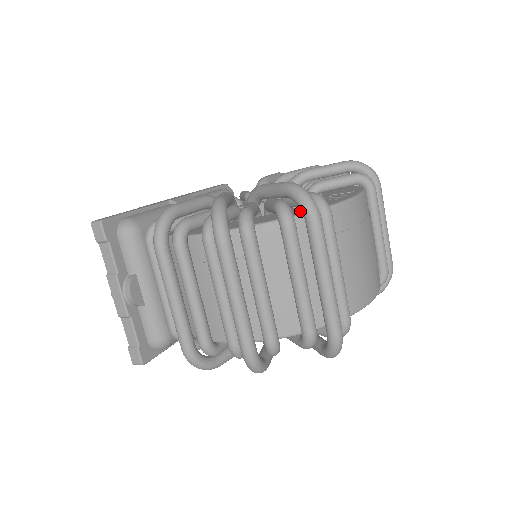
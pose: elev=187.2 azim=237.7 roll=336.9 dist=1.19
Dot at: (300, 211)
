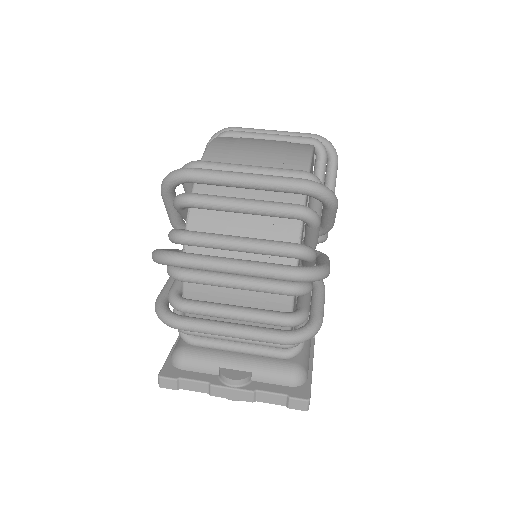
Dot at: occluded
